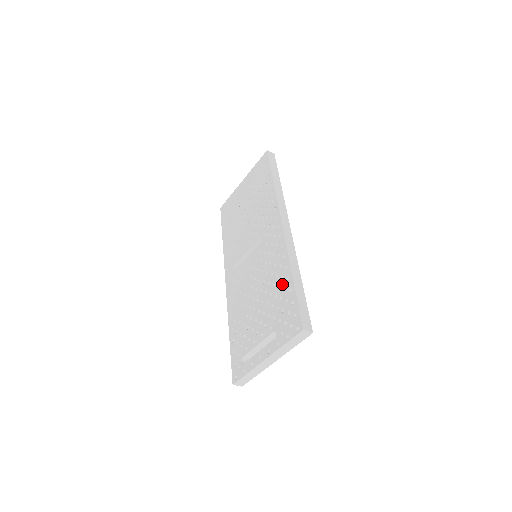
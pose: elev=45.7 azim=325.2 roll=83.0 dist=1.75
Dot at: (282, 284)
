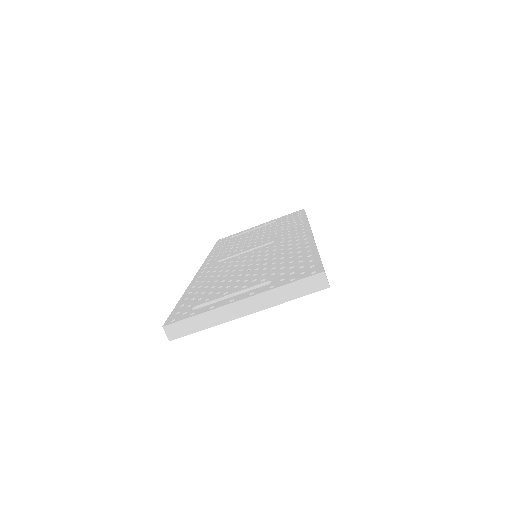
Dot at: (297, 255)
